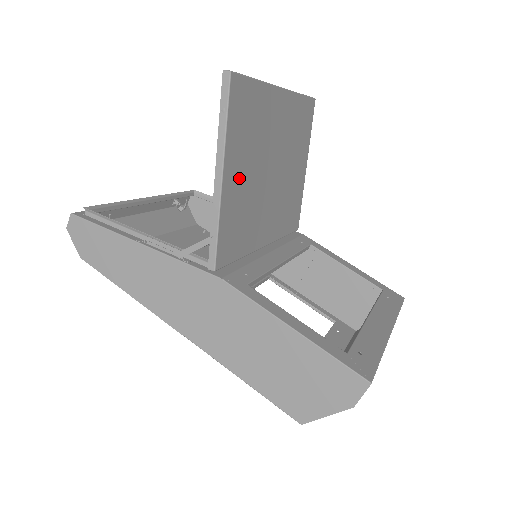
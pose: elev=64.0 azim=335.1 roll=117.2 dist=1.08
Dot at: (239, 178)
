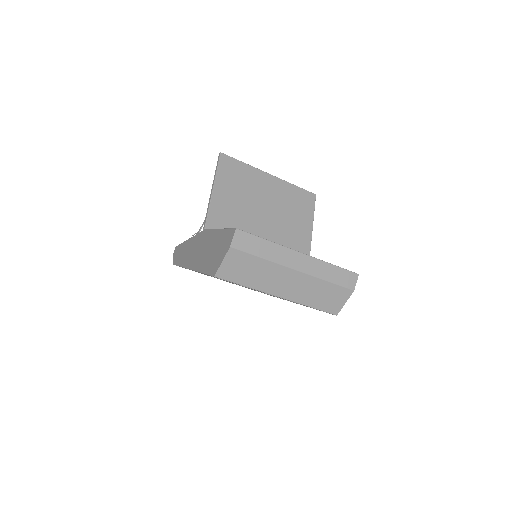
Dot at: (228, 196)
